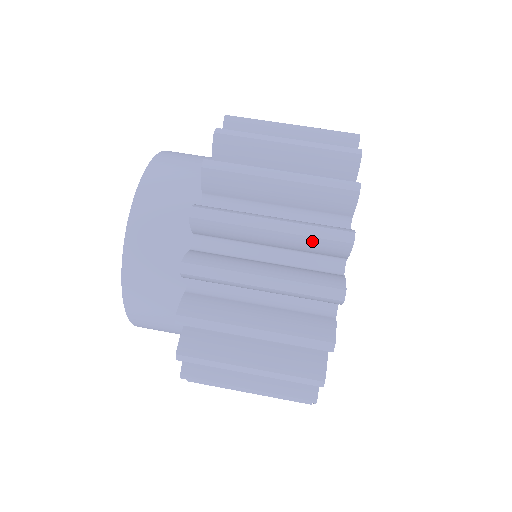
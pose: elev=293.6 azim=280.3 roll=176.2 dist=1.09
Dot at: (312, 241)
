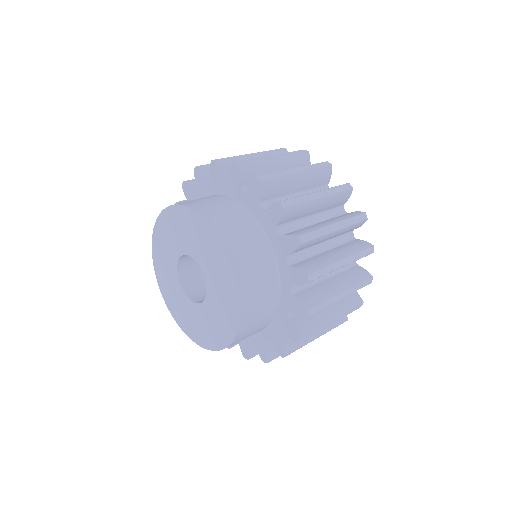
Dot at: (337, 196)
